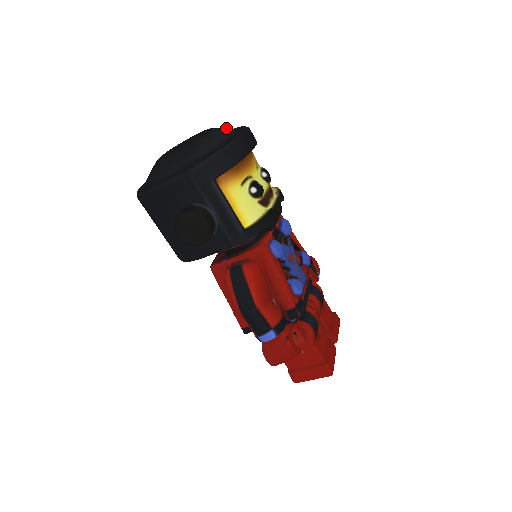
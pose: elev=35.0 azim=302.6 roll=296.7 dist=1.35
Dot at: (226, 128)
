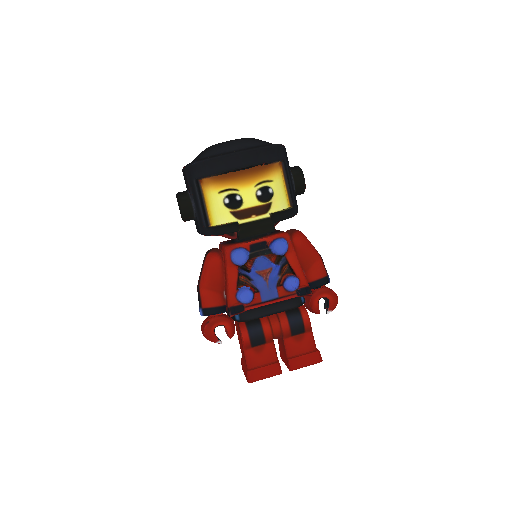
Dot at: (249, 142)
